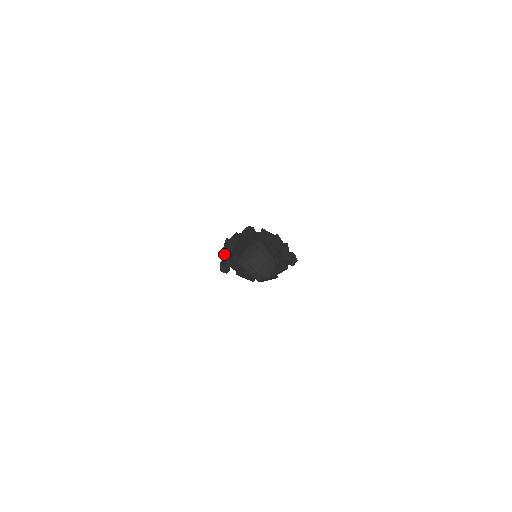
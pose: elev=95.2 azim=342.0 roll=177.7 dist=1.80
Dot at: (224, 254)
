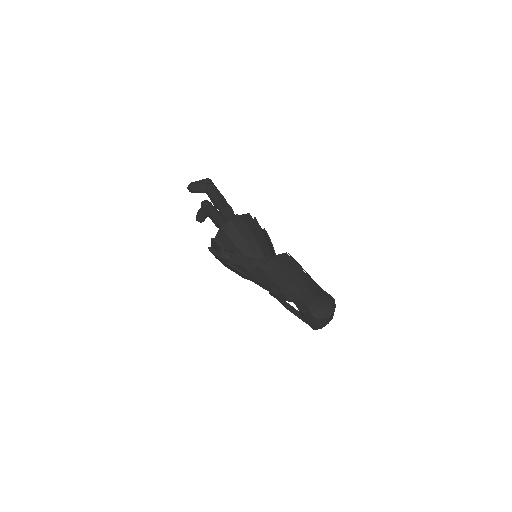
Dot at: (224, 237)
